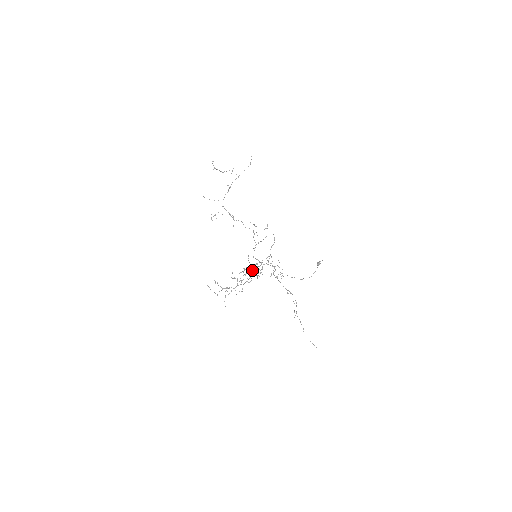
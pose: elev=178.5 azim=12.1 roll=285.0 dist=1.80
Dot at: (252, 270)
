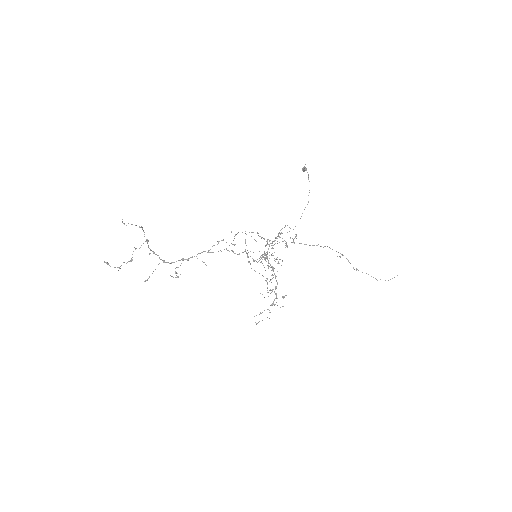
Dot at: (268, 267)
